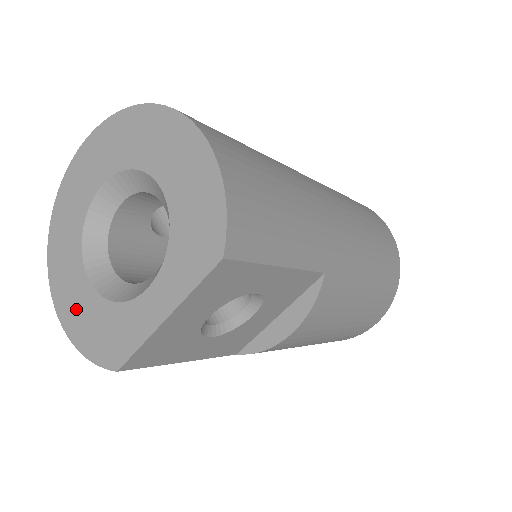
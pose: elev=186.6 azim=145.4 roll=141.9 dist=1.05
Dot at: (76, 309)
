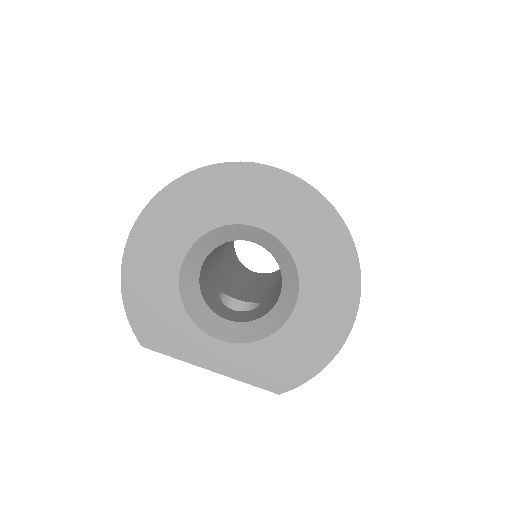
Dot at: (149, 267)
